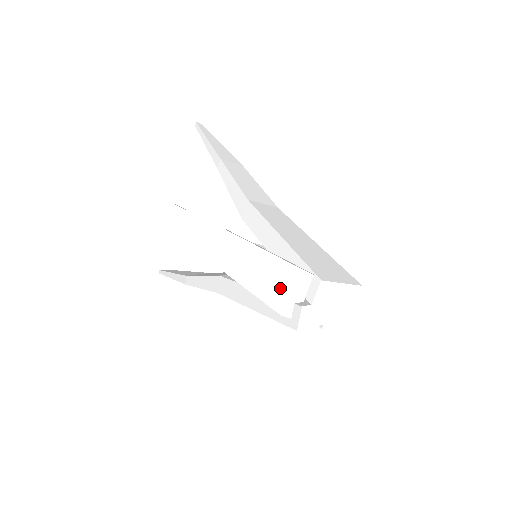
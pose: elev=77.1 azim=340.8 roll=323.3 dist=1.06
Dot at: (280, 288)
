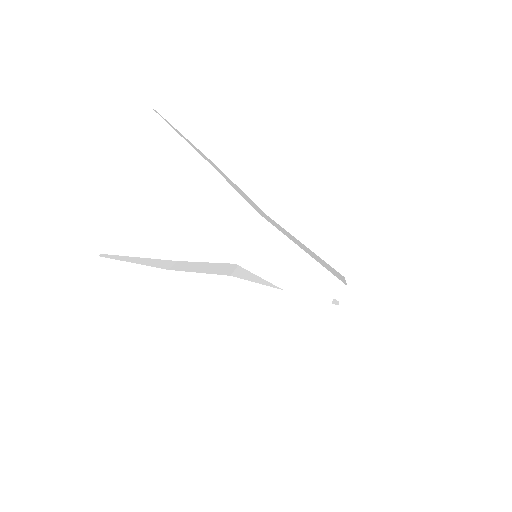
Dot at: (324, 295)
